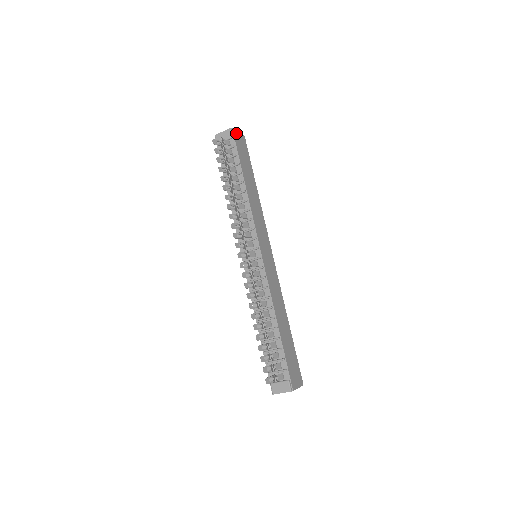
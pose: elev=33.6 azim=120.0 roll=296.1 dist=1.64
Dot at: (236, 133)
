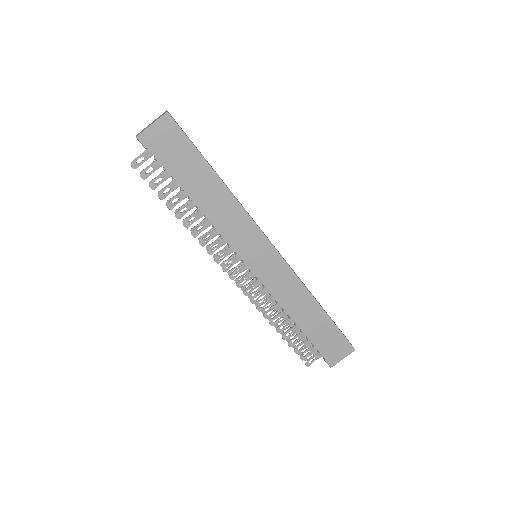
Dot at: (148, 133)
